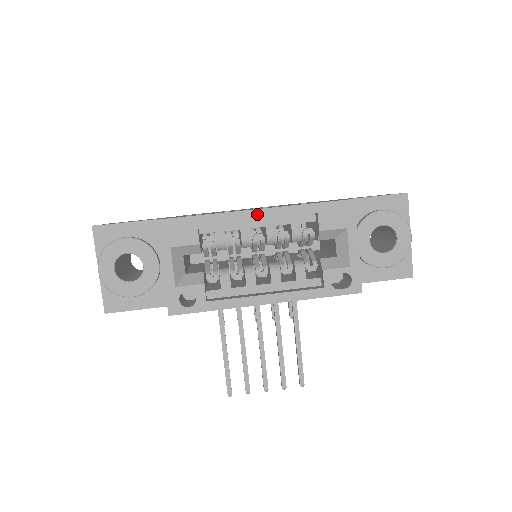
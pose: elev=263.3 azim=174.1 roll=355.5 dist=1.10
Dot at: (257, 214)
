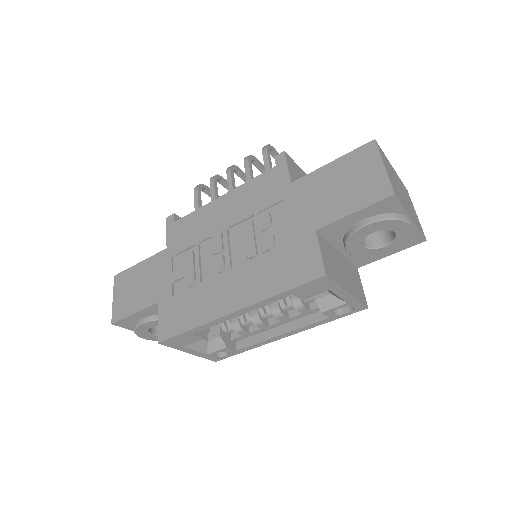
Dot at: (236, 314)
